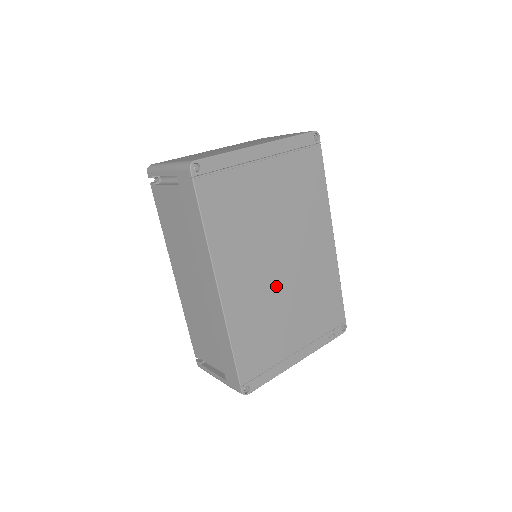
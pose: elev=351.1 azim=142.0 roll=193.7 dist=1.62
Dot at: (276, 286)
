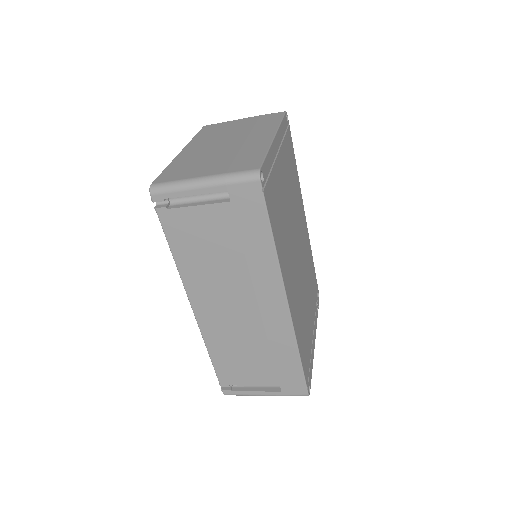
Dot at: (300, 279)
